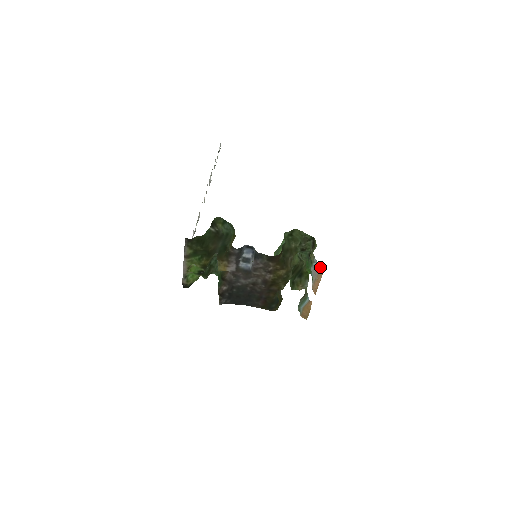
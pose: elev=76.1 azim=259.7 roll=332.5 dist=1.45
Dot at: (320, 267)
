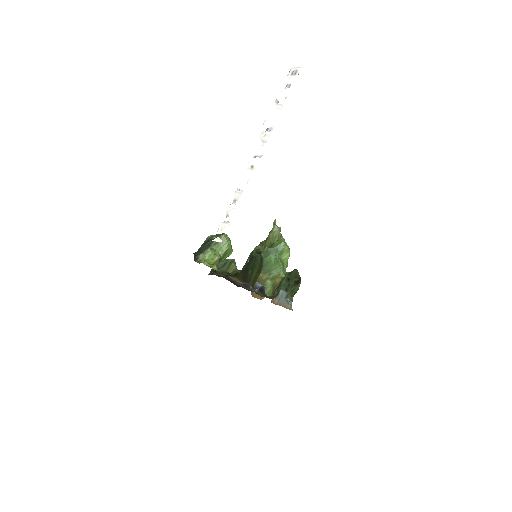
Dot at: (290, 307)
